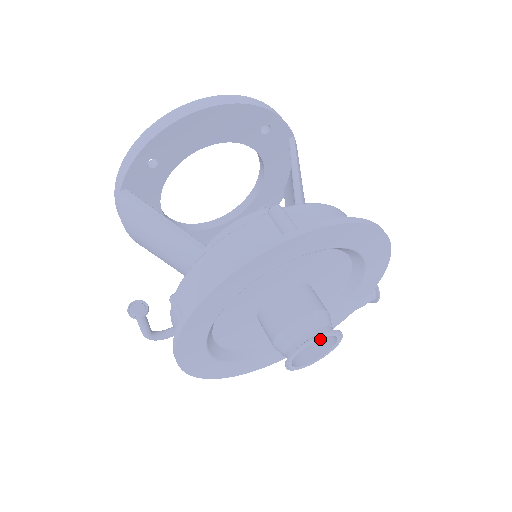
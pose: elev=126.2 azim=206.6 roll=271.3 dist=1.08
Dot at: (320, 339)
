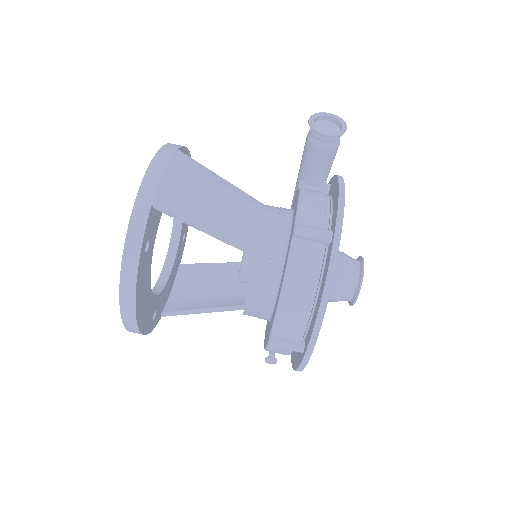
Dot at: occluded
